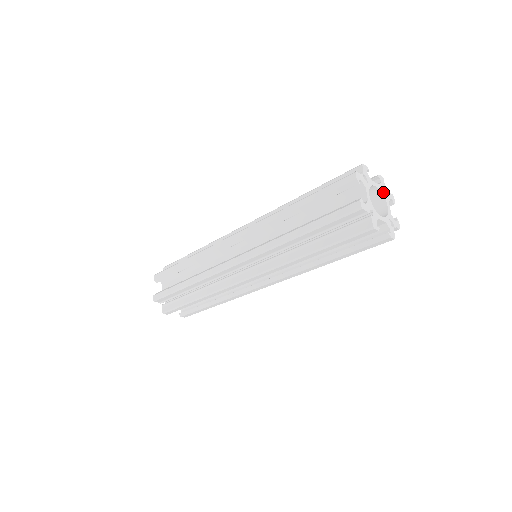
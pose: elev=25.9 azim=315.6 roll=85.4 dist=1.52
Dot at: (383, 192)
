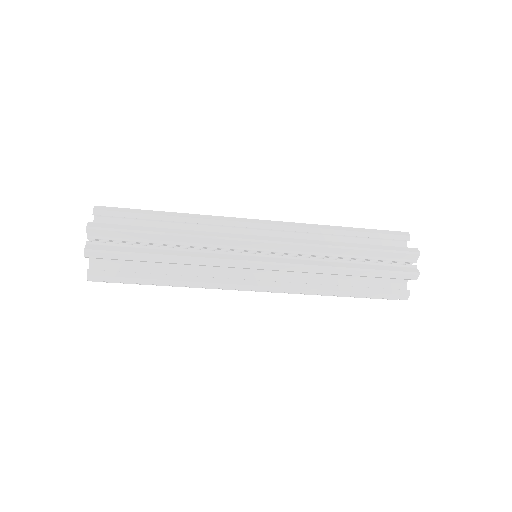
Dot at: occluded
